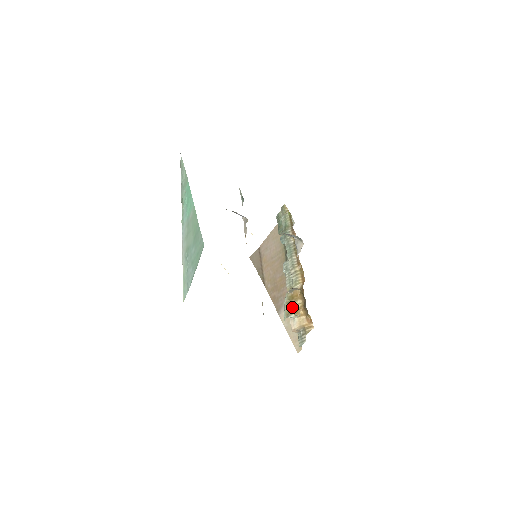
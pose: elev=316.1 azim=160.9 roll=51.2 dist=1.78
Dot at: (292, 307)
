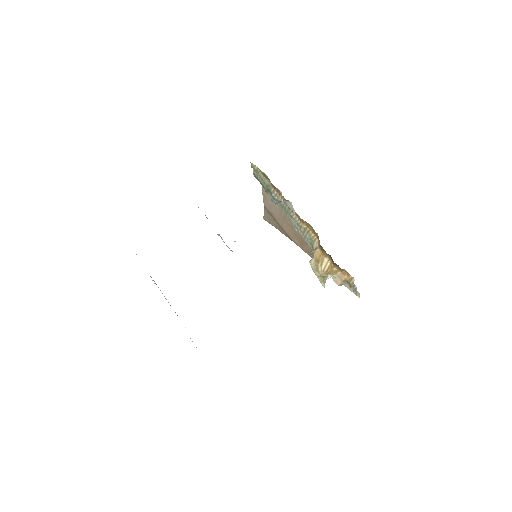
Dot at: (322, 272)
